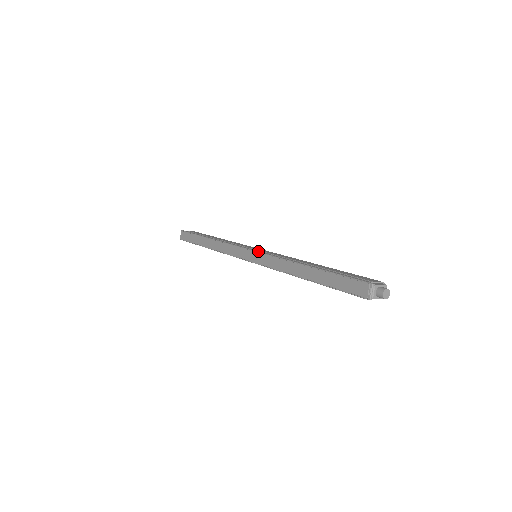
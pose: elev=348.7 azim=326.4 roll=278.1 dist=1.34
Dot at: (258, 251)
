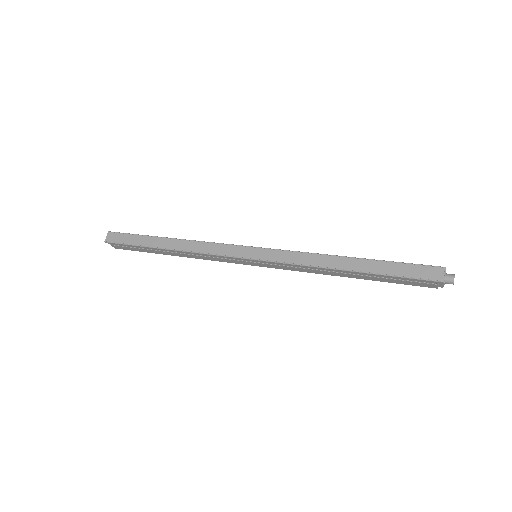
Dot at: (268, 248)
